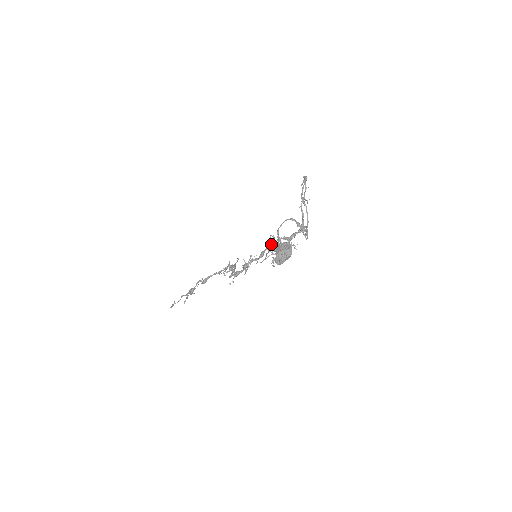
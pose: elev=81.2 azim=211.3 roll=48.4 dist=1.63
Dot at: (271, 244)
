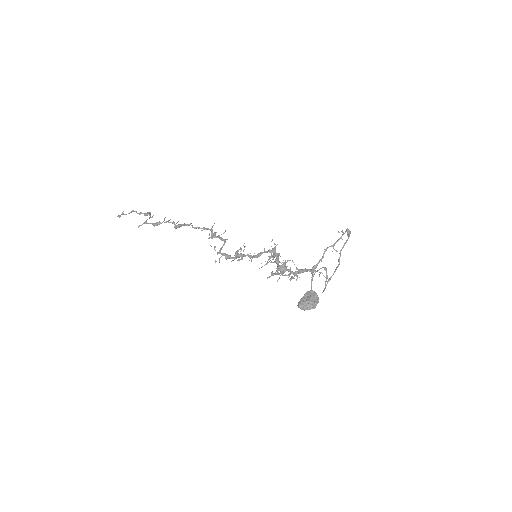
Dot at: (271, 251)
